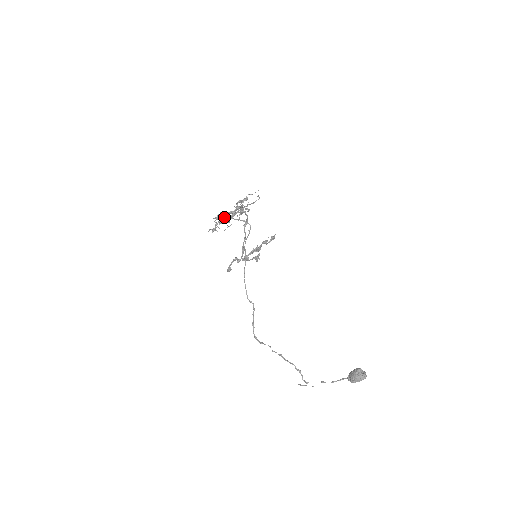
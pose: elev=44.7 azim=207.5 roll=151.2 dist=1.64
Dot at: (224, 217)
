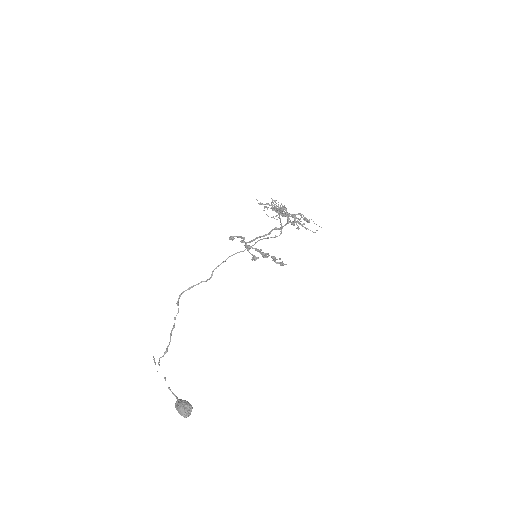
Dot at: (278, 207)
